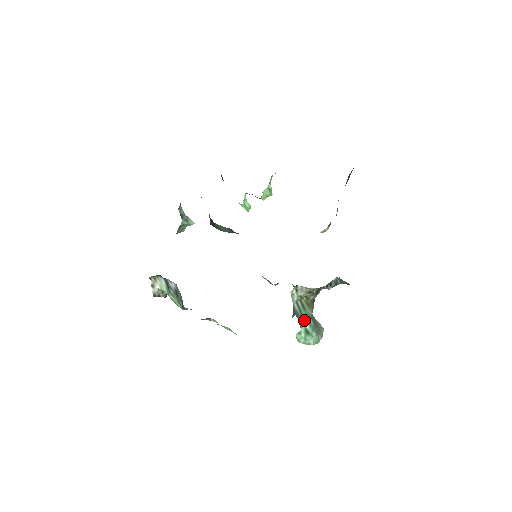
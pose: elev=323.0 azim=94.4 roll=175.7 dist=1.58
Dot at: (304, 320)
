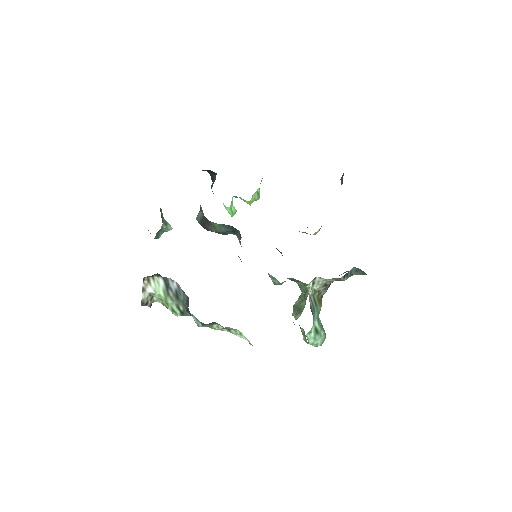
Dot at: (314, 318)
